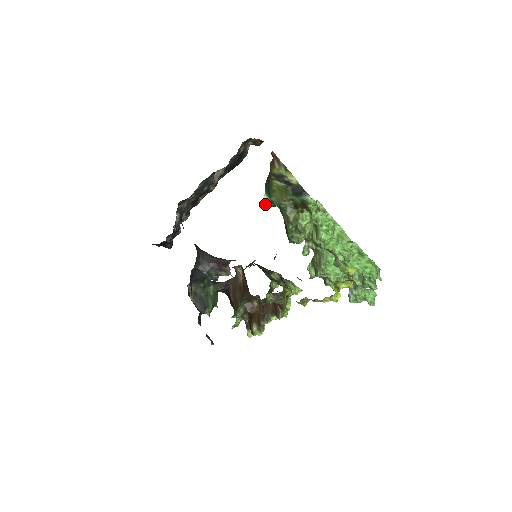
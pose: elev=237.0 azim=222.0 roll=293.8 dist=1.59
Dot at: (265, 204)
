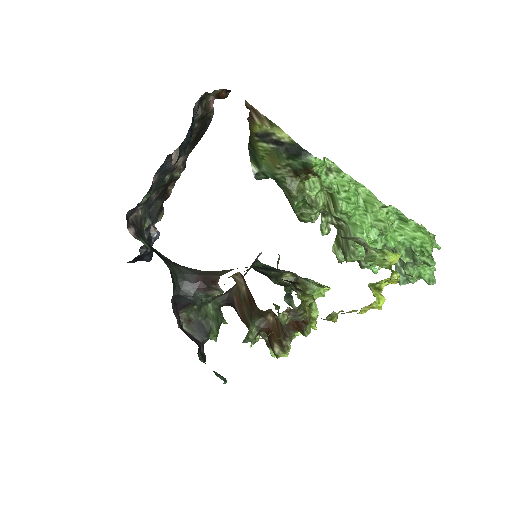
Dot at: (255, 177)
